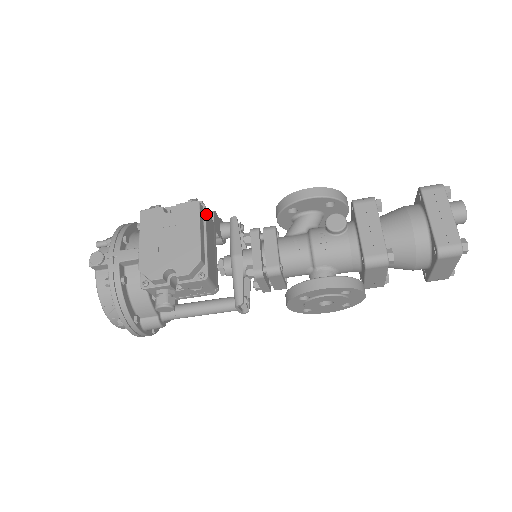
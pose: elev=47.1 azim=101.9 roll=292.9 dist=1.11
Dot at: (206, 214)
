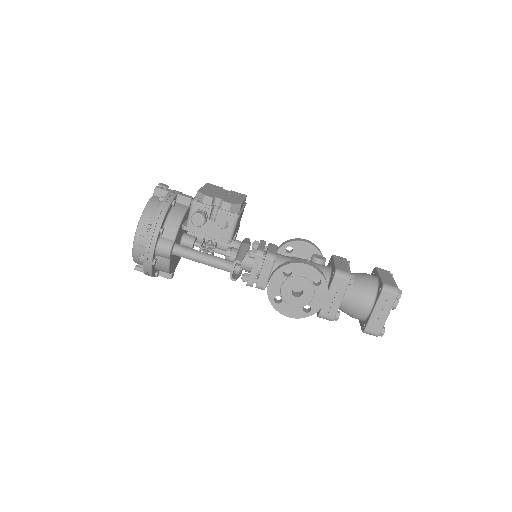
Dot at: (245, 205)
